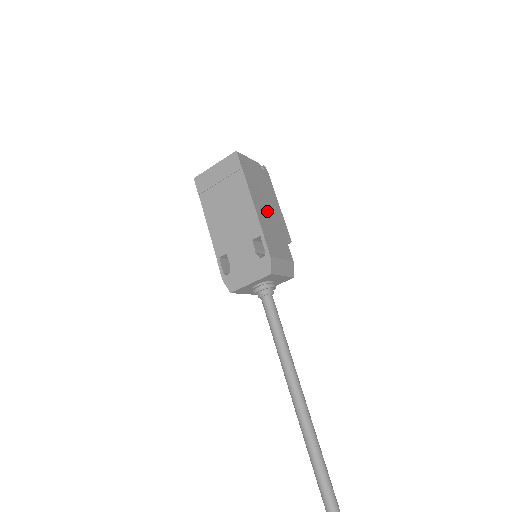
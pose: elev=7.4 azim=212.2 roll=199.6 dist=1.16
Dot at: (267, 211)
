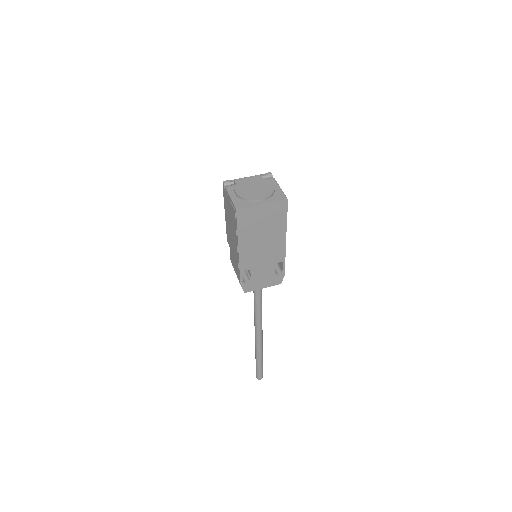
Dot at: occluded
